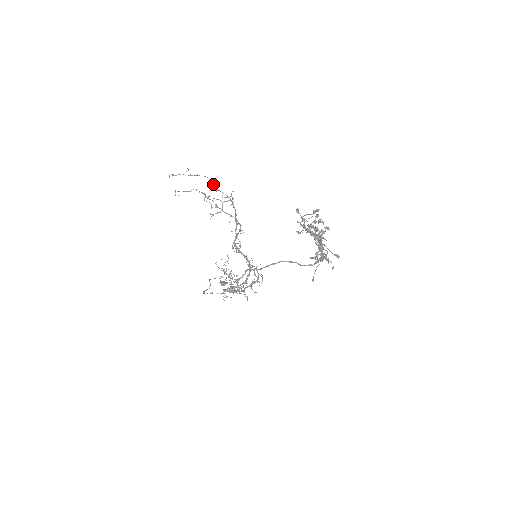
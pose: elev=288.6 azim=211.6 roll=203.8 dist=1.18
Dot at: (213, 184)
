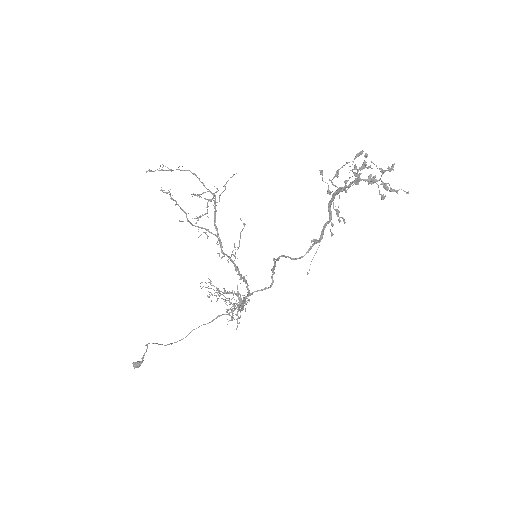
Dot at: (198, 178)
